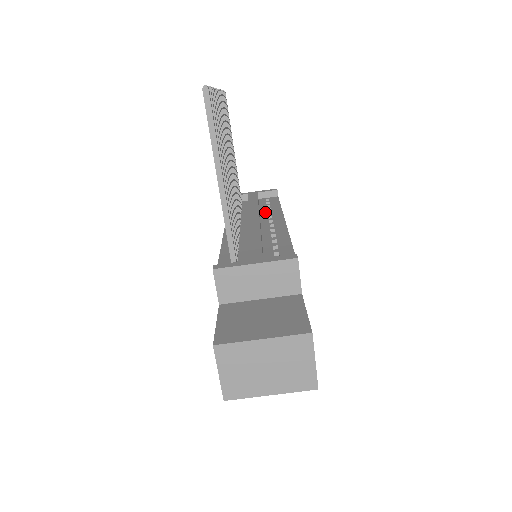
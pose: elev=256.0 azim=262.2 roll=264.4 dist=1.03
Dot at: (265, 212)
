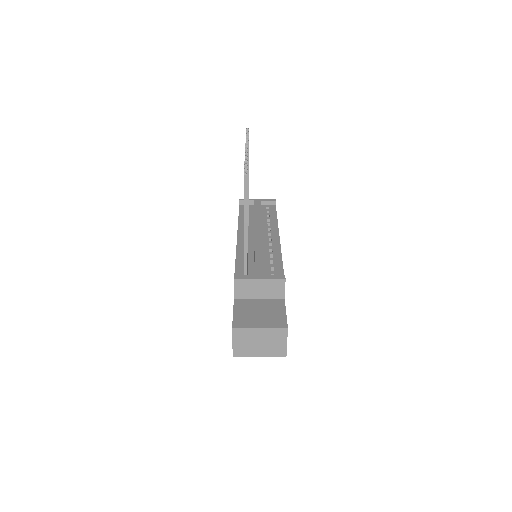
Dot at: (266, 223)
